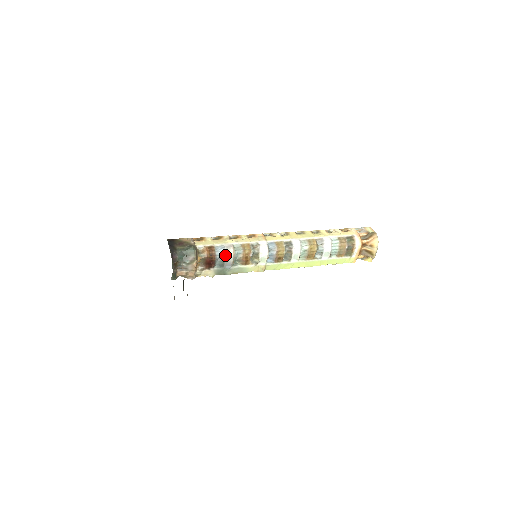
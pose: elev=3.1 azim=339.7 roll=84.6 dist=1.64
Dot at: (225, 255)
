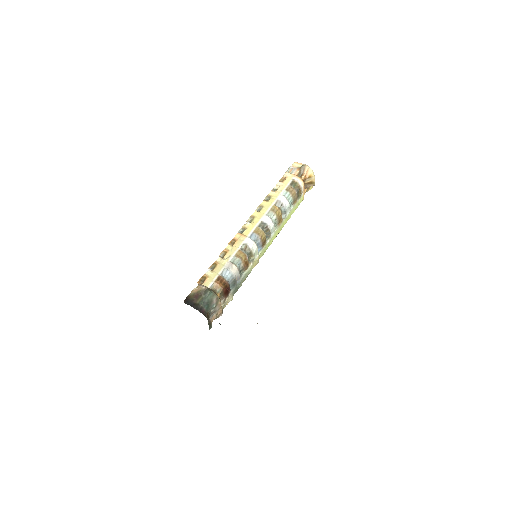
Dot at: (233, 275)
